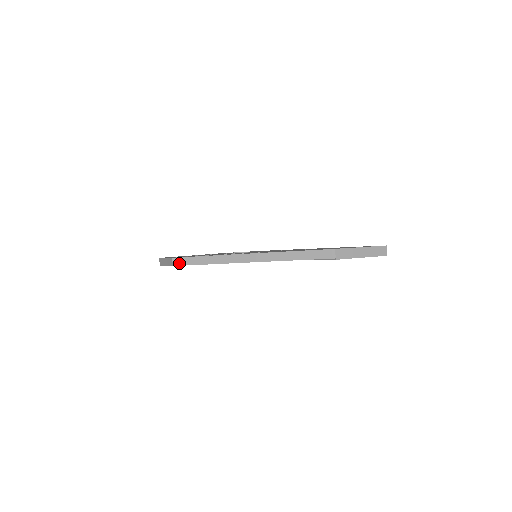
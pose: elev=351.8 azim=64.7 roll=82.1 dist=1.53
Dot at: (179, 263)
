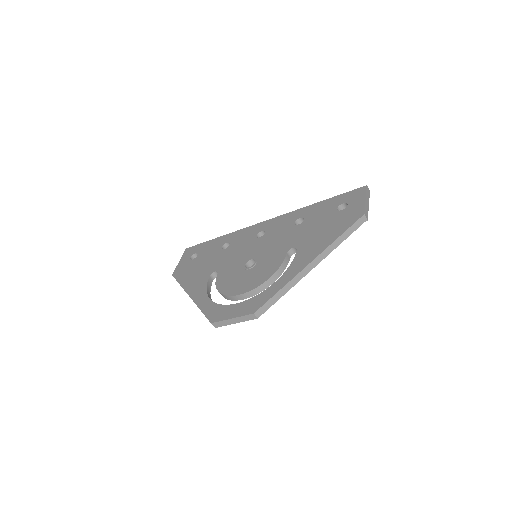
Dot at: (262, 312)
